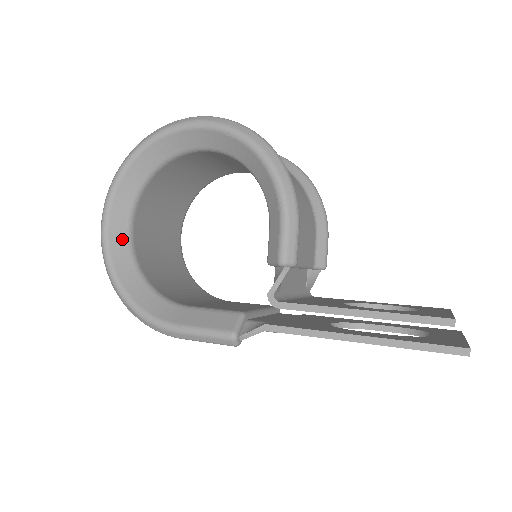
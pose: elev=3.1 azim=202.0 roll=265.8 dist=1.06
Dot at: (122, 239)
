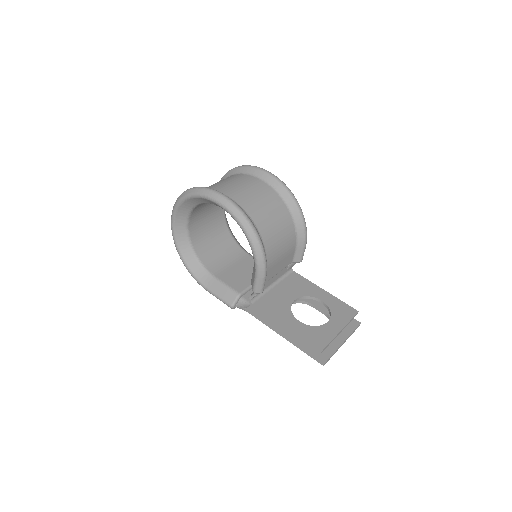
Dot at: (182, 232)
